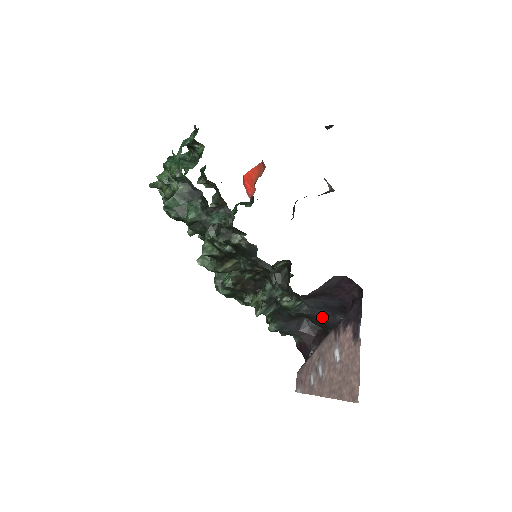
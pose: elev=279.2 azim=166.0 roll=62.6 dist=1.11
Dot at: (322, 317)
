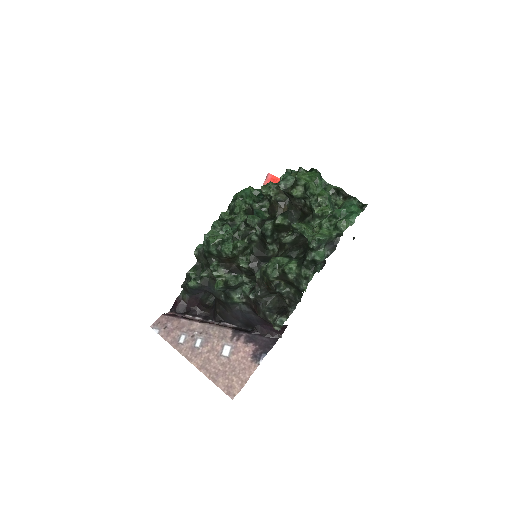
Dot at: (232, 315)
